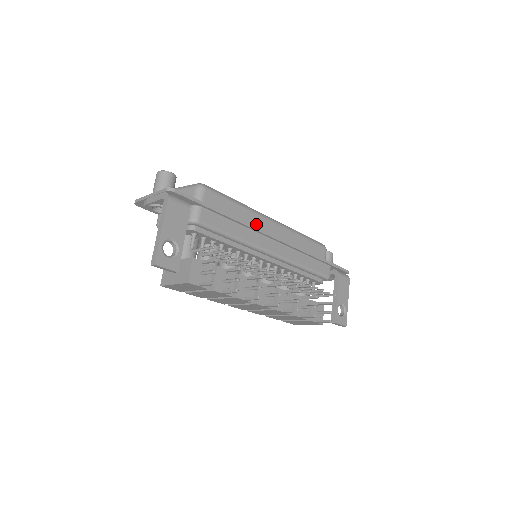
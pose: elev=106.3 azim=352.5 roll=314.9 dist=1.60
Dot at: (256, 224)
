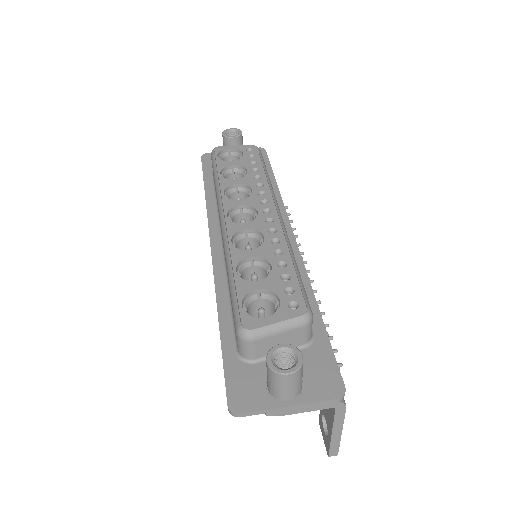
Dot at: occluded
